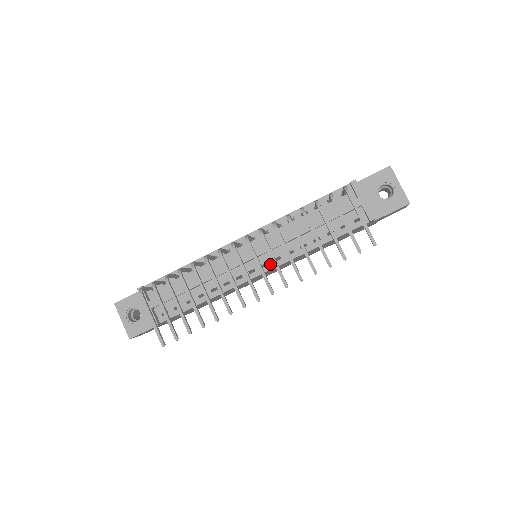
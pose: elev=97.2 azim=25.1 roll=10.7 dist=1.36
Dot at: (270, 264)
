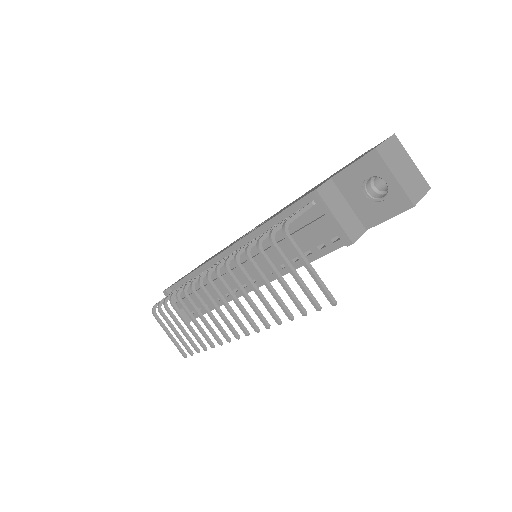
Dot at: (258, 281)
